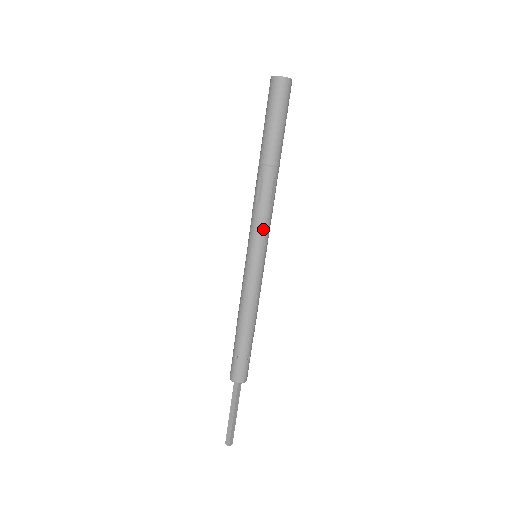
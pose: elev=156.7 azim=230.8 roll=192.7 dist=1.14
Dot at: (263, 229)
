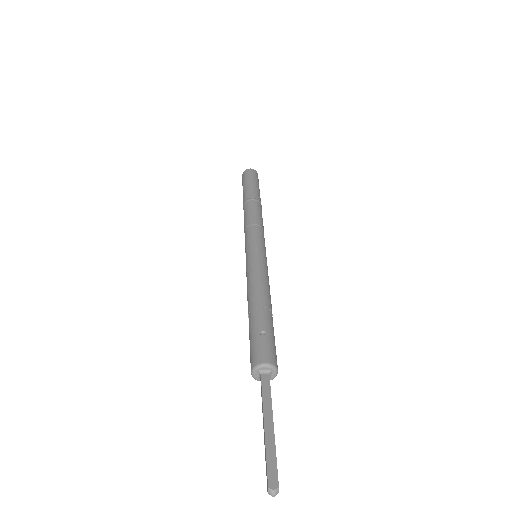
Dot at: (263, 234)
